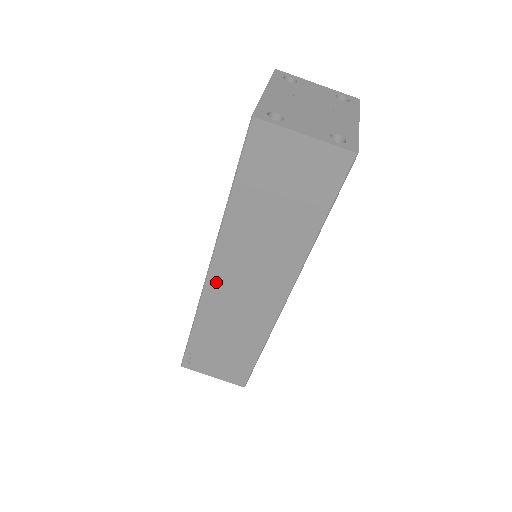
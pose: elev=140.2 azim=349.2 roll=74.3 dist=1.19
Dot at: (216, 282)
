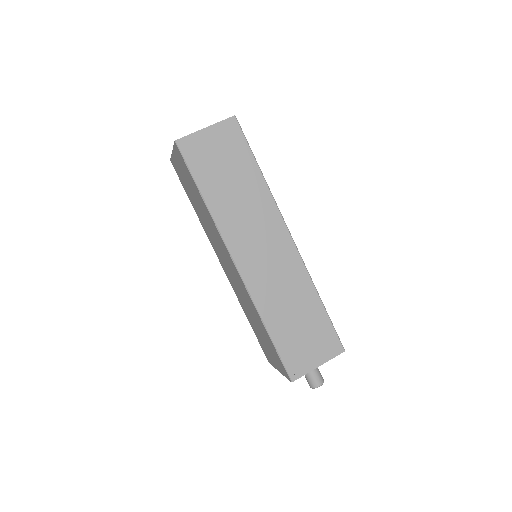
Dot at: (246, 267)
